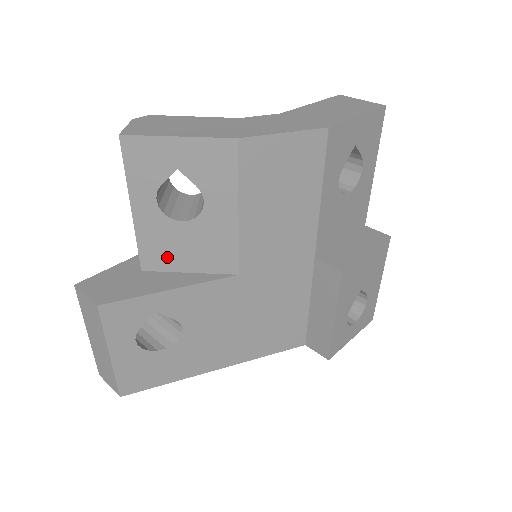
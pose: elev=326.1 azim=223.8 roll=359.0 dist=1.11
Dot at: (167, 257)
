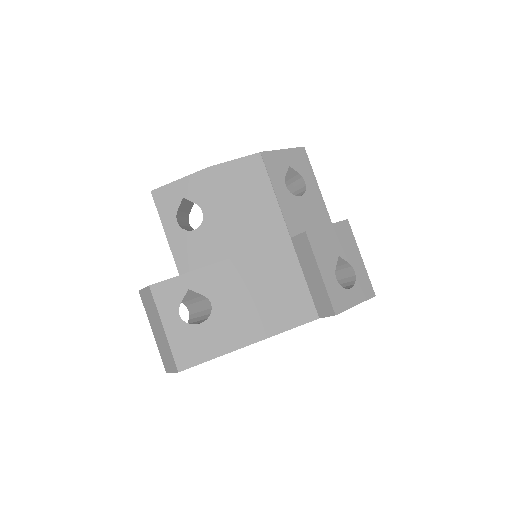
Dot at: (192, 260)
